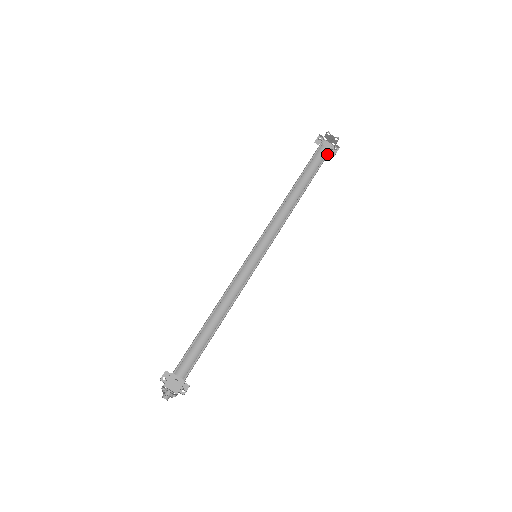
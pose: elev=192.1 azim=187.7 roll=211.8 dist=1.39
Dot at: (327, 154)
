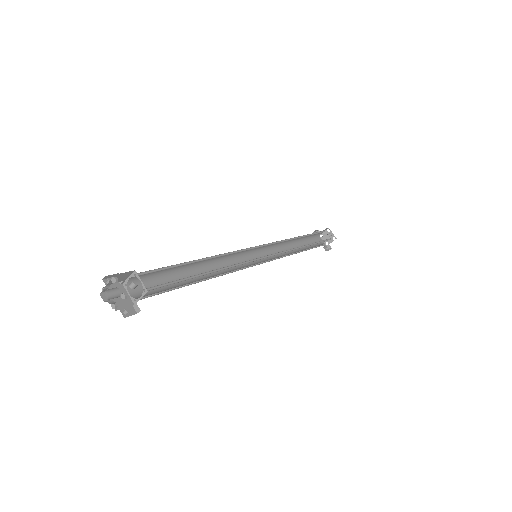
Dot at: (326, 240)
